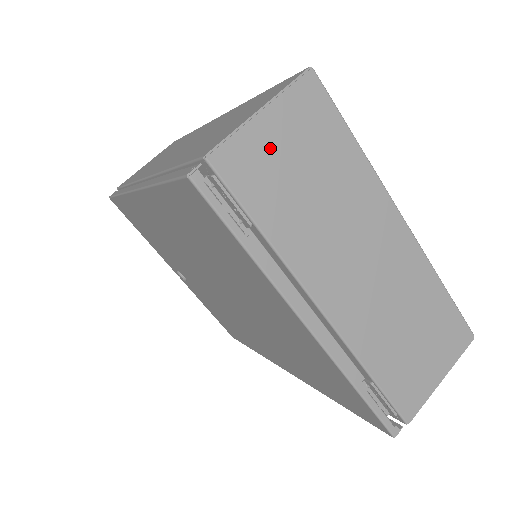
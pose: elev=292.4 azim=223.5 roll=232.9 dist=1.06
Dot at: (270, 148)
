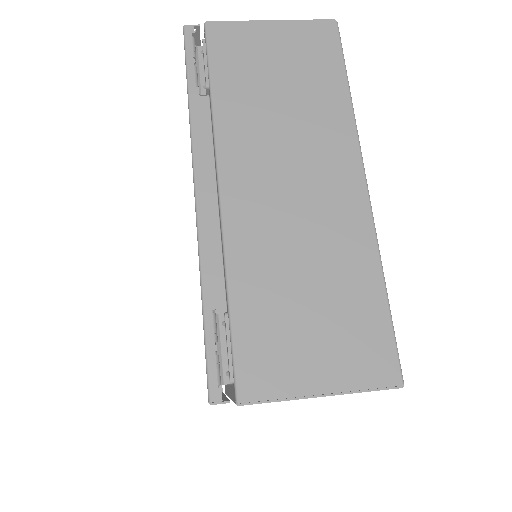
Dot at: (262, 46)
